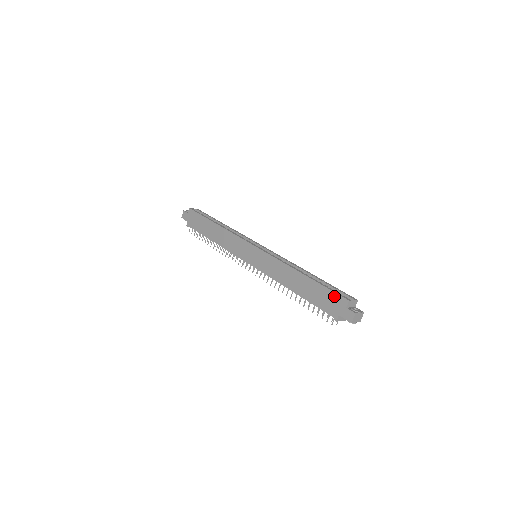
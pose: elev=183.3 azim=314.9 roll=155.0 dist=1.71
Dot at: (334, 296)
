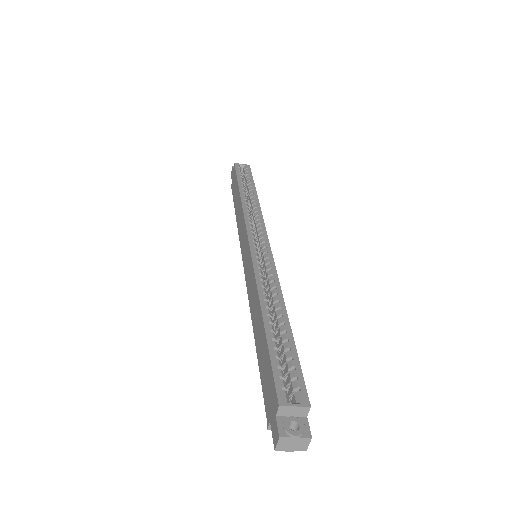
Dot at: (271, 382)
